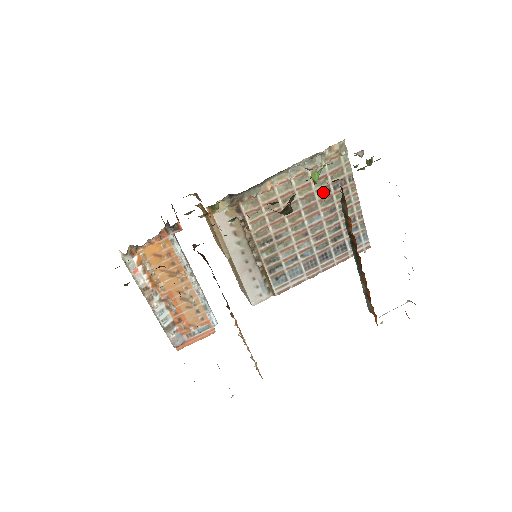
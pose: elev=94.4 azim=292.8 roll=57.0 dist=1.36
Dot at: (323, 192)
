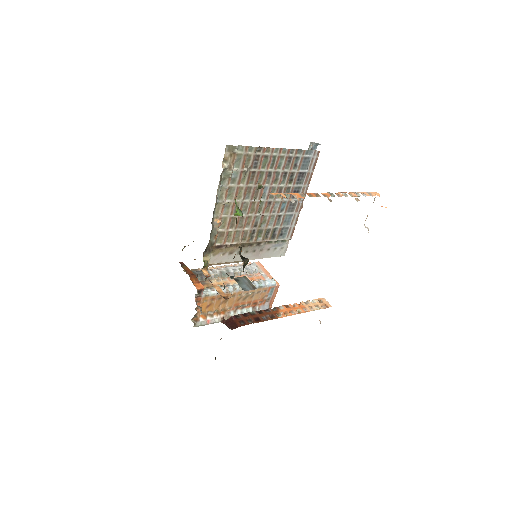
Dot at: (251, 178)
